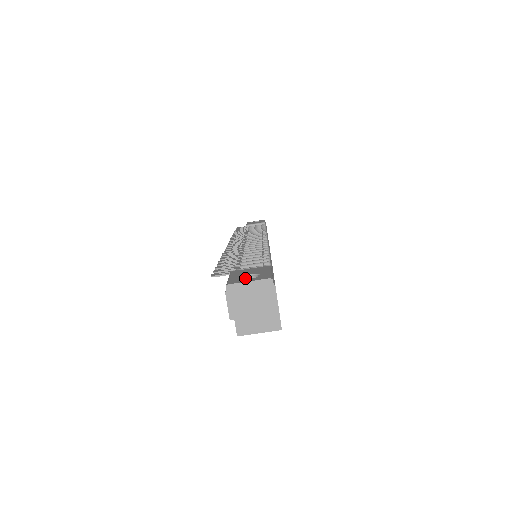
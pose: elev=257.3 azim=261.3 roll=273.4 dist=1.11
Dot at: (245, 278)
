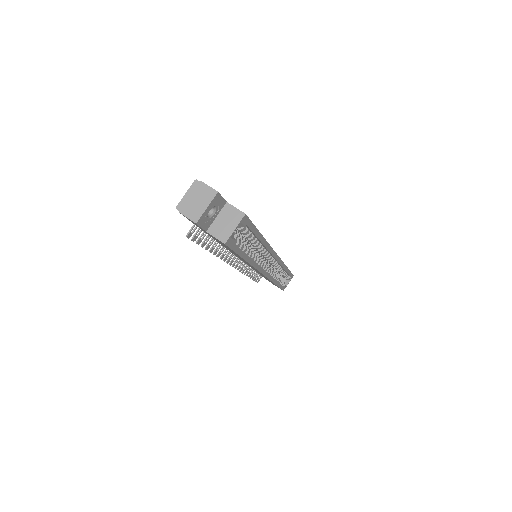
Dot at: occluded
